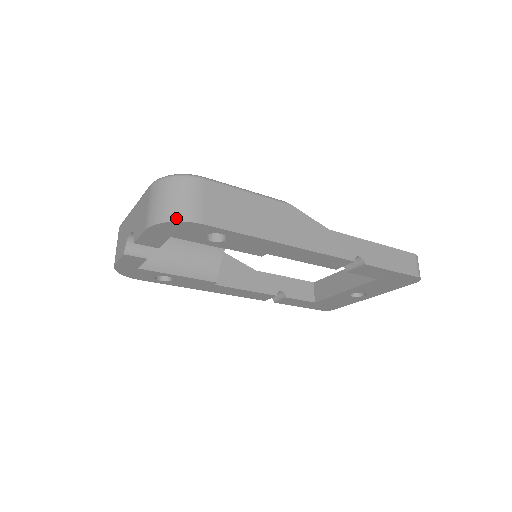
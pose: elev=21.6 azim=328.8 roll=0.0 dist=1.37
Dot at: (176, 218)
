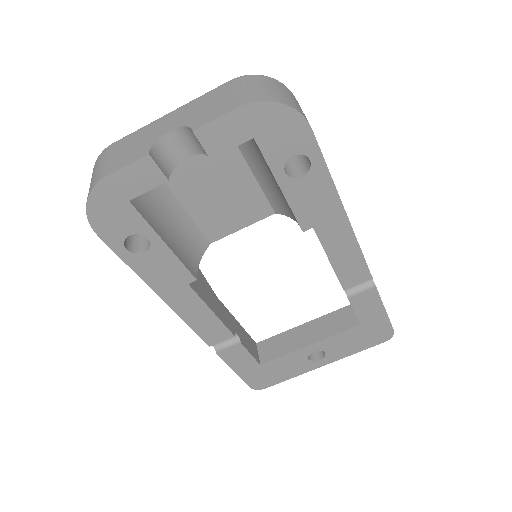
Dot at: (290, 105)
